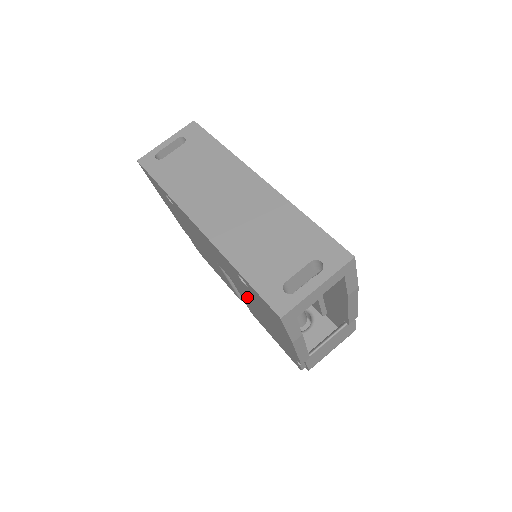
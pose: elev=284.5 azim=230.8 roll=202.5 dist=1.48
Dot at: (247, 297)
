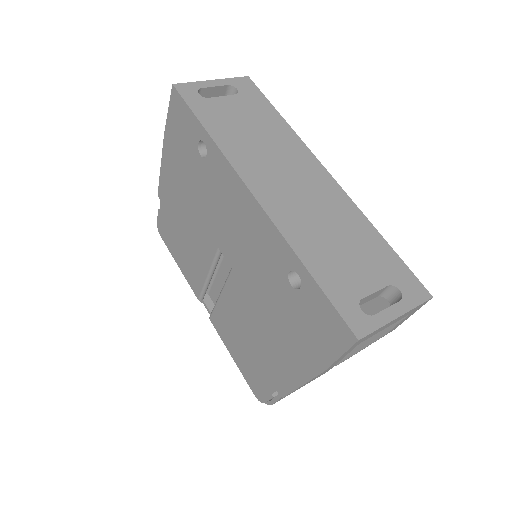
Dot at: (251, 300)
